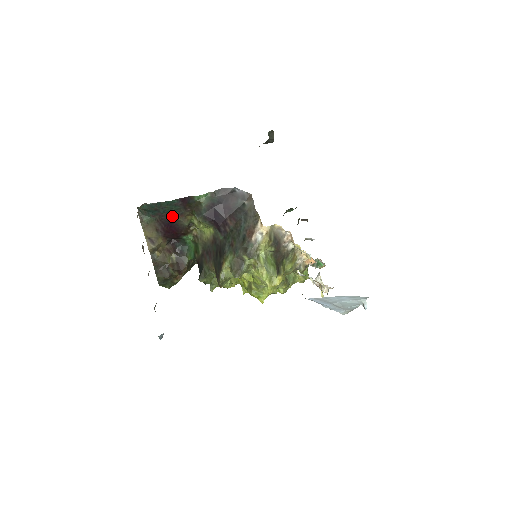
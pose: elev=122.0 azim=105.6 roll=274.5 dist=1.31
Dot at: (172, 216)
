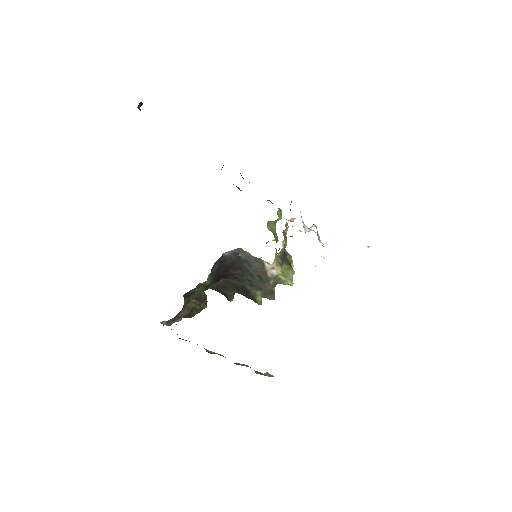
Dot at: occluded
